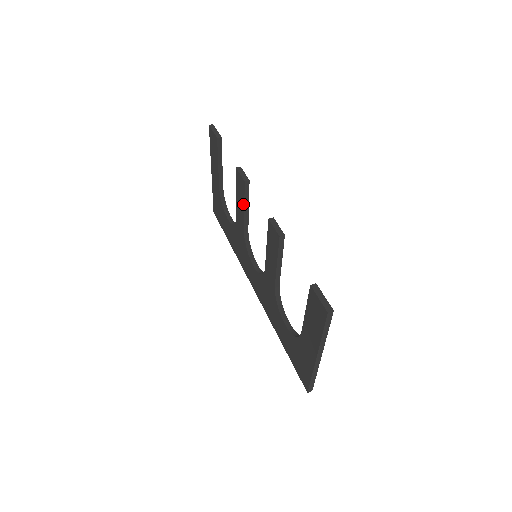
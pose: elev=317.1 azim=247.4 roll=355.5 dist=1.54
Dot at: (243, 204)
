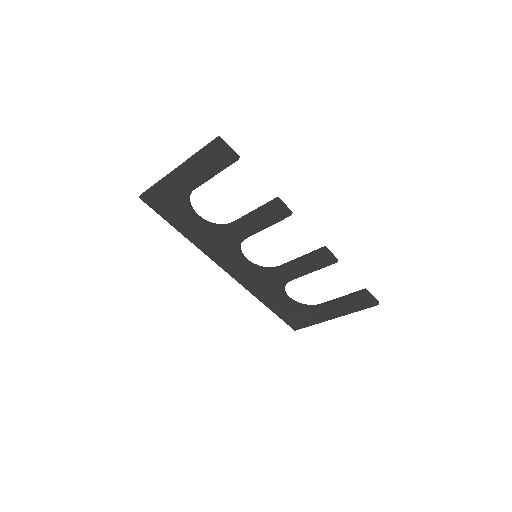
Dot at: (268, 225)
